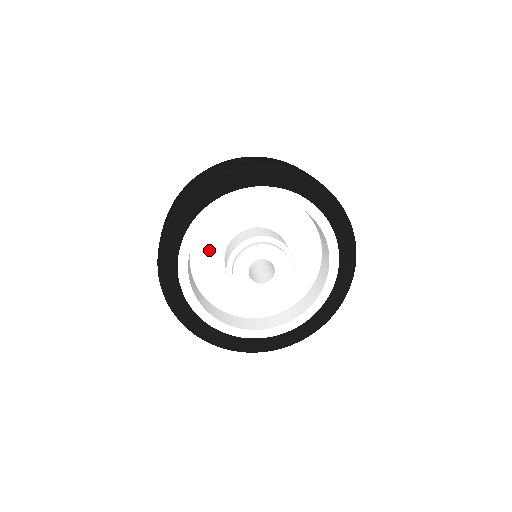
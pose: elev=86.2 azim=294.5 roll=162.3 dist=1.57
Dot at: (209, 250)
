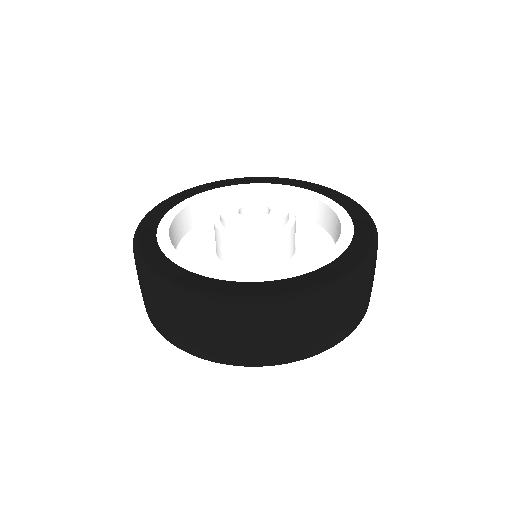
Dot at: occluded
